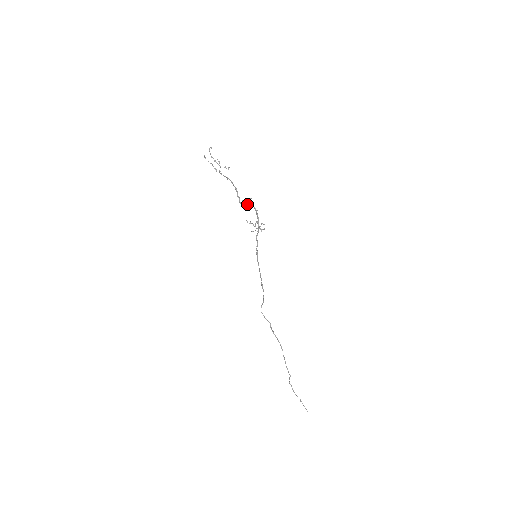
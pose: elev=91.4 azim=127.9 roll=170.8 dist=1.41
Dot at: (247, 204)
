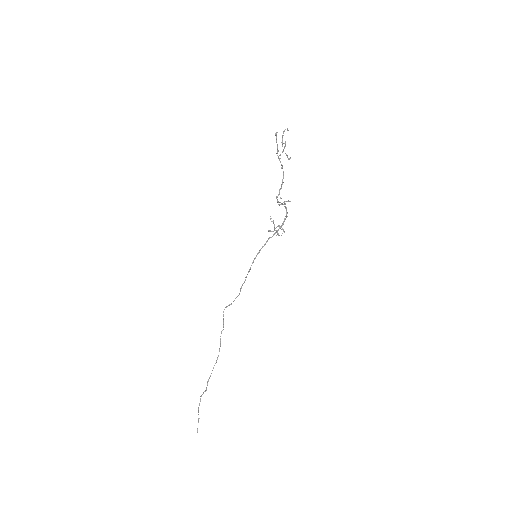
Dot at: (282, 203)
